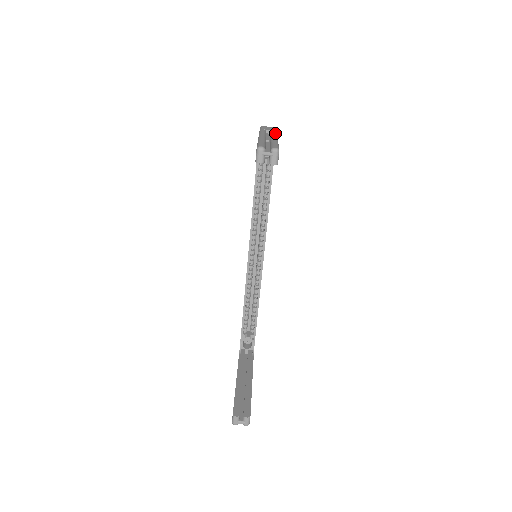
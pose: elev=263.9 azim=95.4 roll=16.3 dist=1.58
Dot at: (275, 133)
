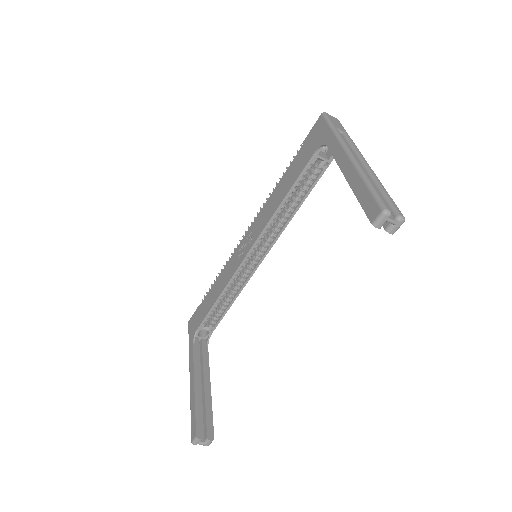
Dot at: occluded
